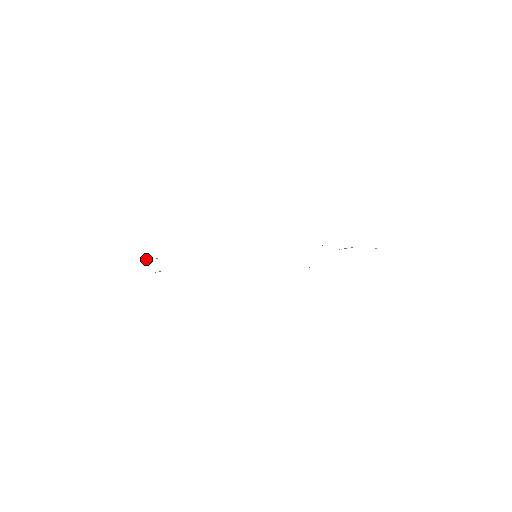
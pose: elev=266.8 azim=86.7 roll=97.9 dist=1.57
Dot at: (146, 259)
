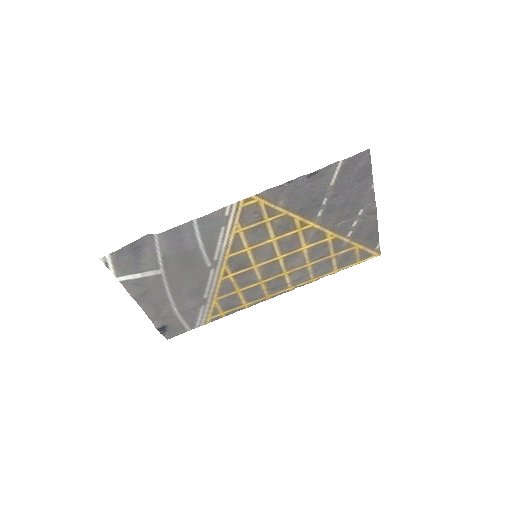
Dot at: (157, 324)
